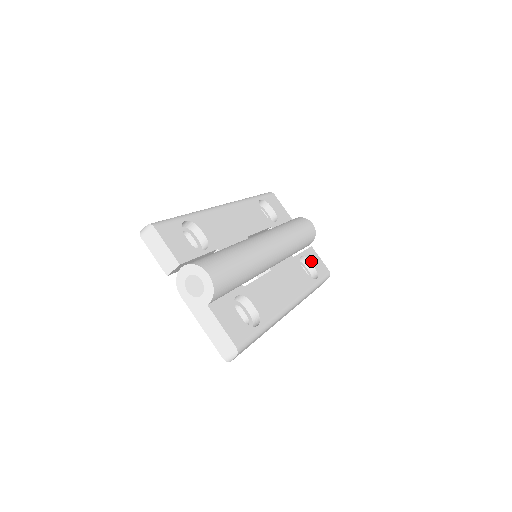
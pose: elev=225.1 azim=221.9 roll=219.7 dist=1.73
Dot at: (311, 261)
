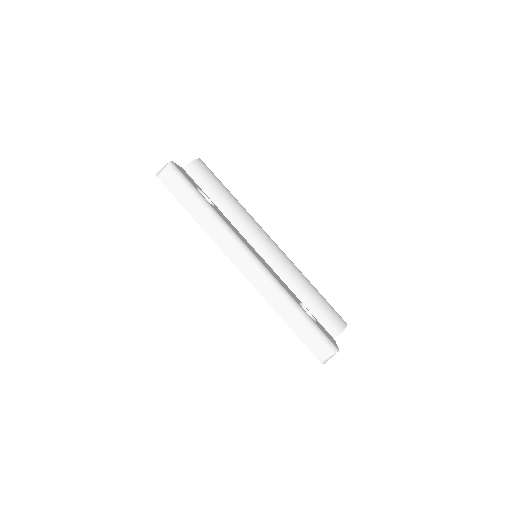
Dot at: (319, 324)
